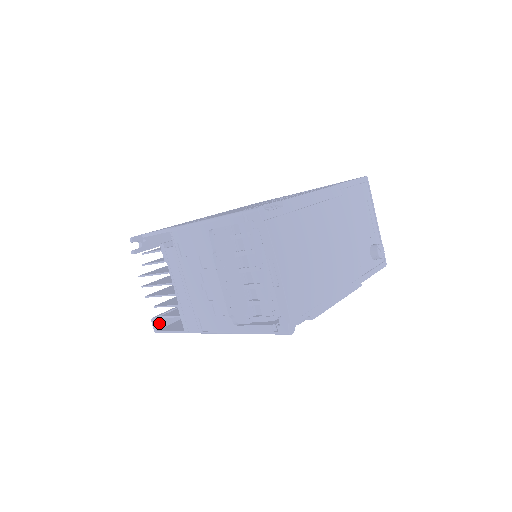
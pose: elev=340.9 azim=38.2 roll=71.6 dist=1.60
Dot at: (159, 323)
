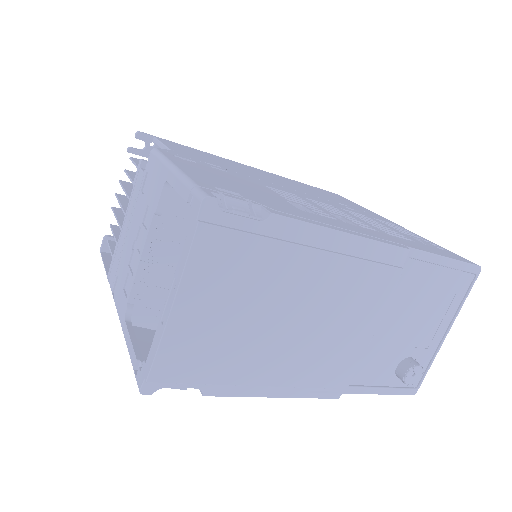
Dot at: occluded
